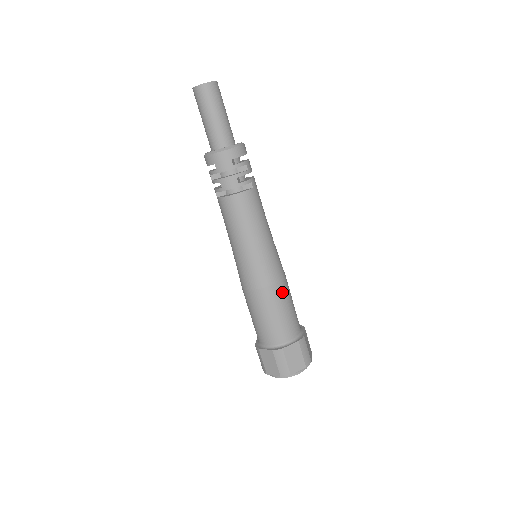
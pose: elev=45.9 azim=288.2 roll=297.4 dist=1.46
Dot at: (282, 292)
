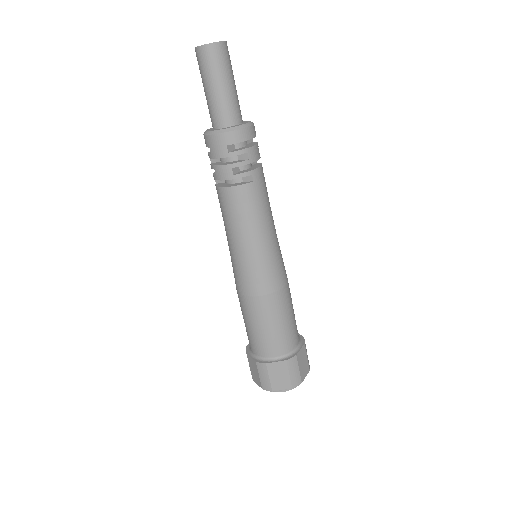
Dot at: (275, 305)
